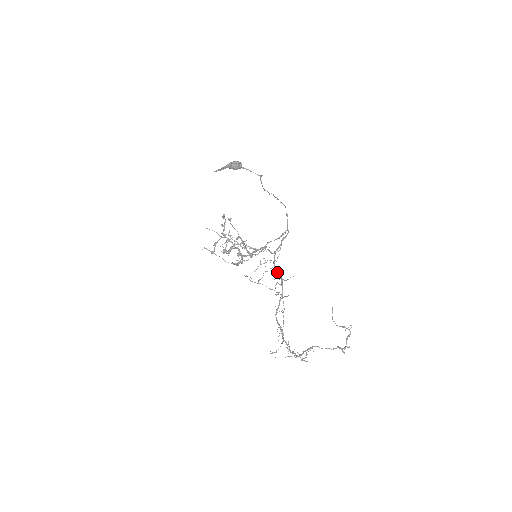
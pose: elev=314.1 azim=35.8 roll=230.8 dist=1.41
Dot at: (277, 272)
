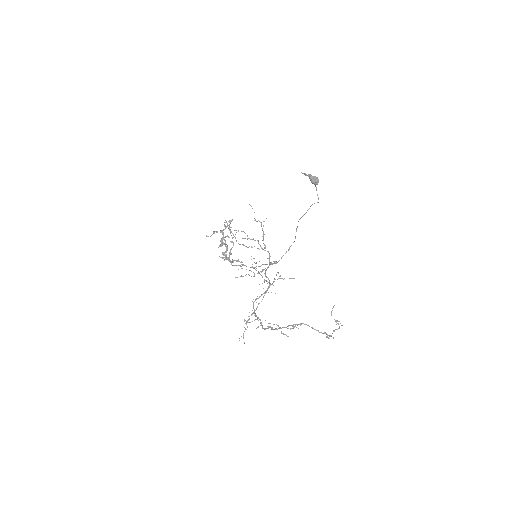
Dot at: occluded
